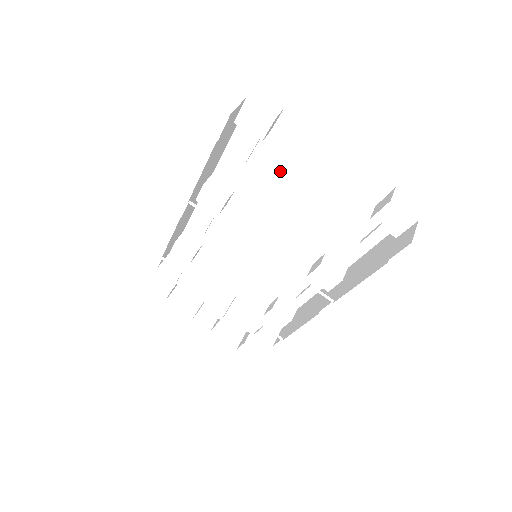
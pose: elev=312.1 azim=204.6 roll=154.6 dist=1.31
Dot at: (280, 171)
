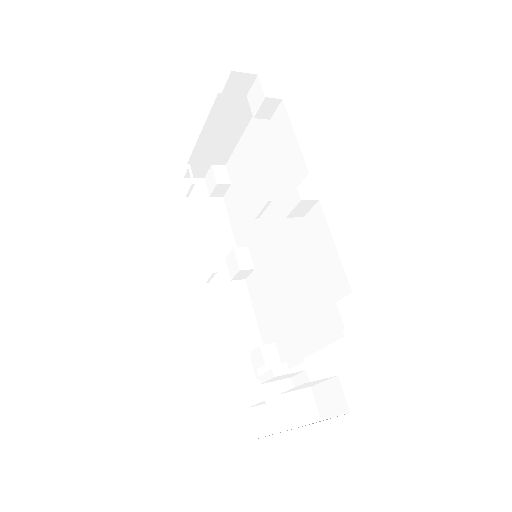
Dot at: (245, 193)
